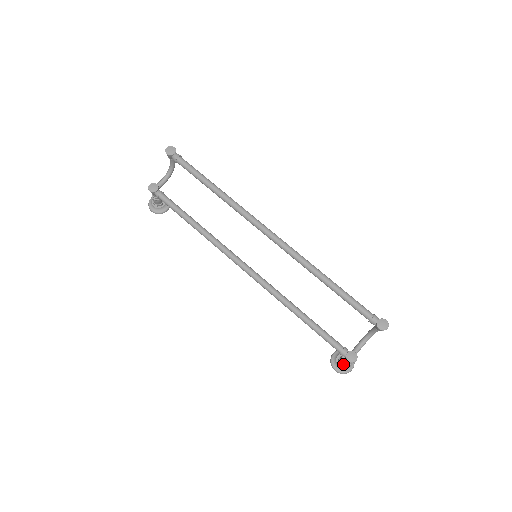
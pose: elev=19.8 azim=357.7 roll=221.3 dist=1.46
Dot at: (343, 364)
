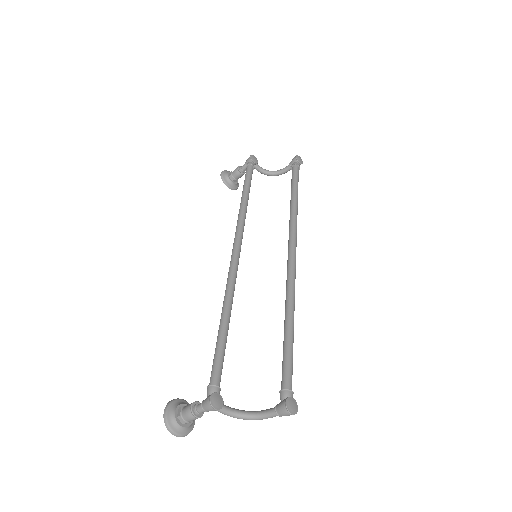
Dot at: (186, 409)
